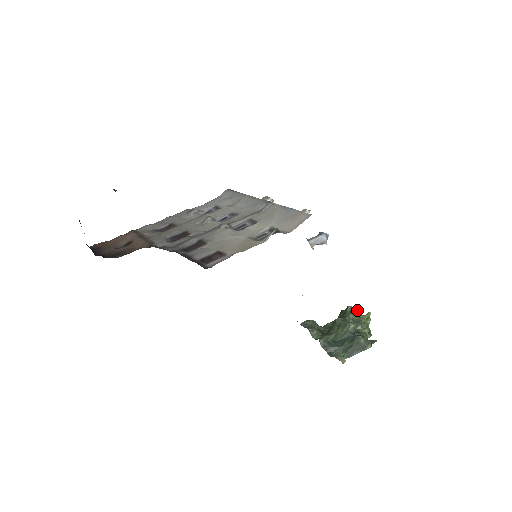
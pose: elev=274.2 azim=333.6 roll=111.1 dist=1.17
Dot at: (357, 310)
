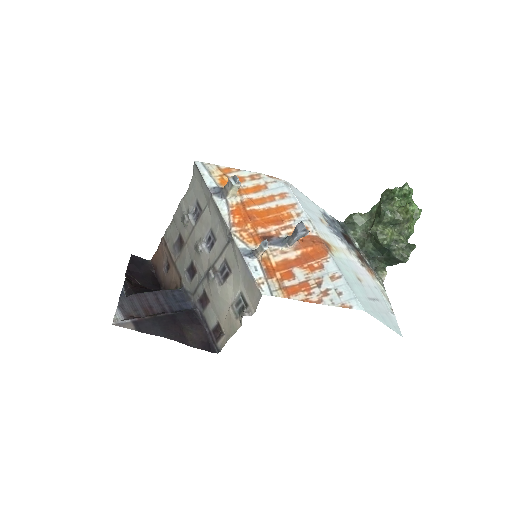
Dot at: (395, 201)
